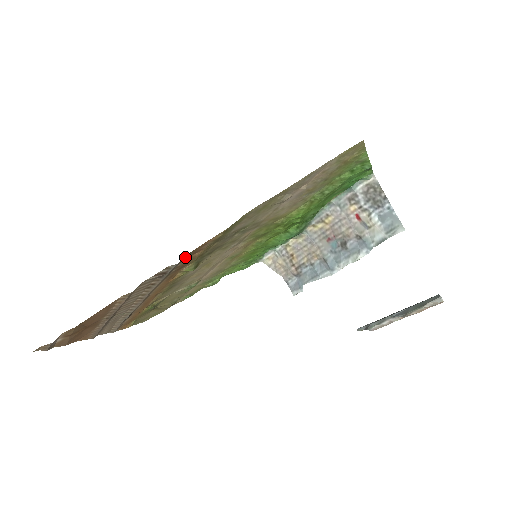
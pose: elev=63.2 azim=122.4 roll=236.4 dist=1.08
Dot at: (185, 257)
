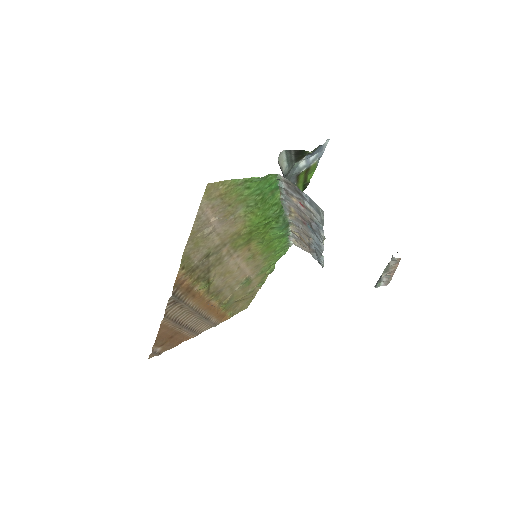
Dot at: (174, 290)
